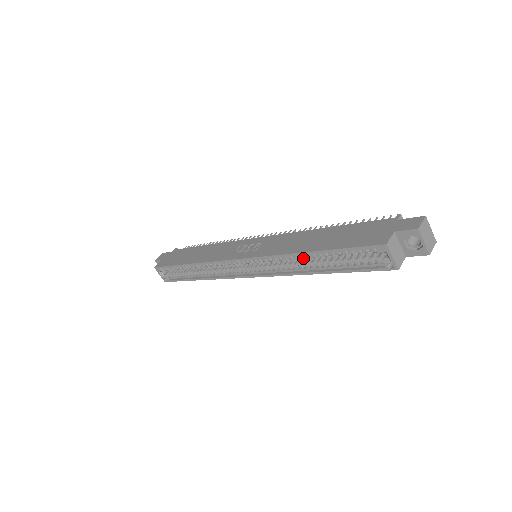
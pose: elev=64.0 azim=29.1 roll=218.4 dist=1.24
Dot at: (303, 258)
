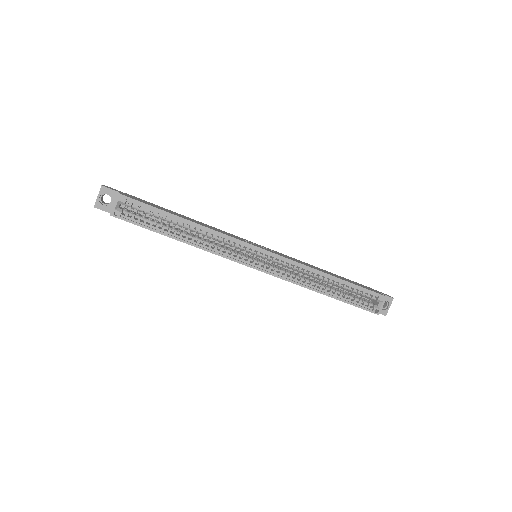
Dot at: (321, 278)
